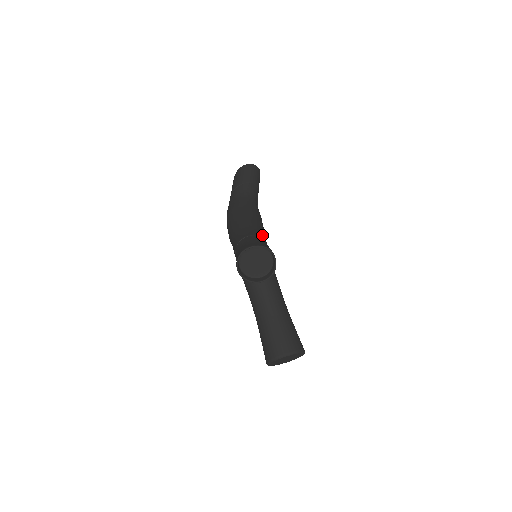
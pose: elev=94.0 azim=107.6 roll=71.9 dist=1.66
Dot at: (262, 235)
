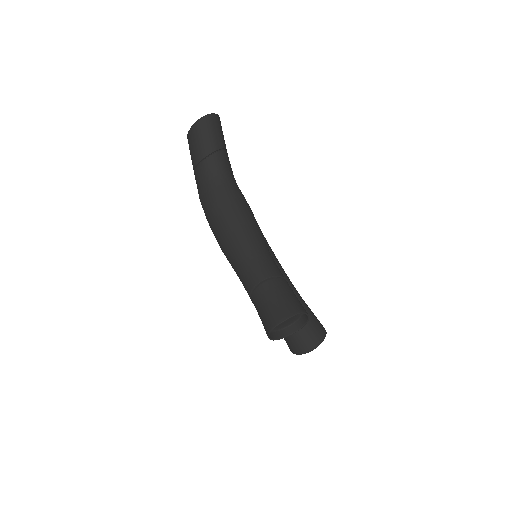
Dot at: (271, 260)
